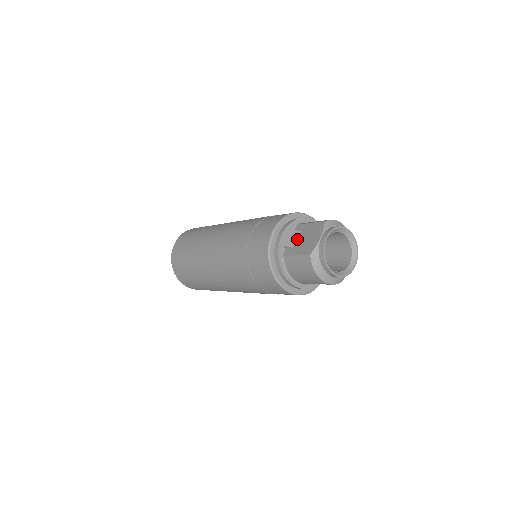
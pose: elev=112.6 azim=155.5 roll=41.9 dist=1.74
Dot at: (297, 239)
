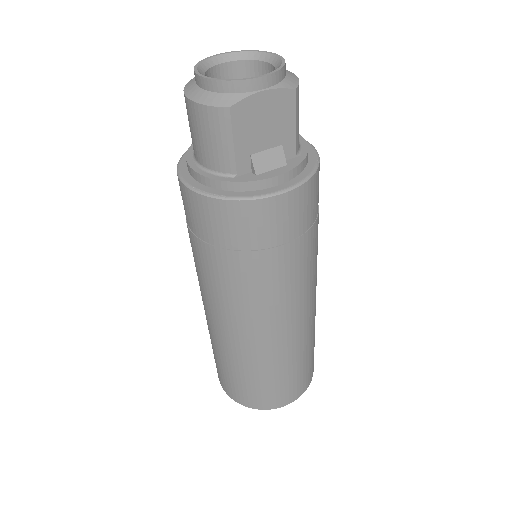
Dot at: occluded
